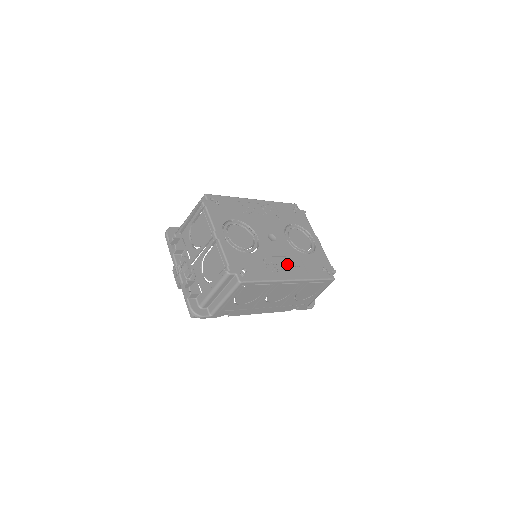
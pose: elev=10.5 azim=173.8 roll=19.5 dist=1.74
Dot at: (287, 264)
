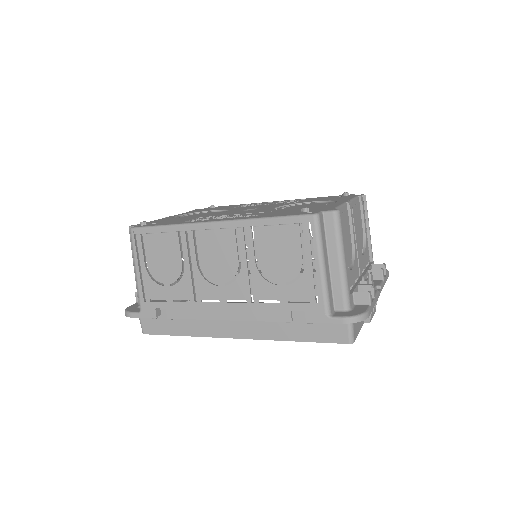
Dot at: (234, 216)
